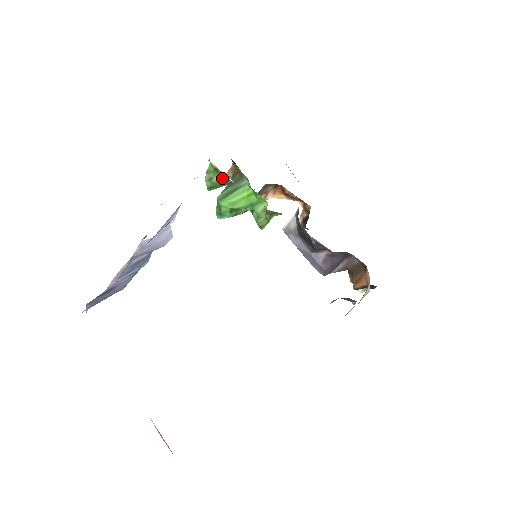
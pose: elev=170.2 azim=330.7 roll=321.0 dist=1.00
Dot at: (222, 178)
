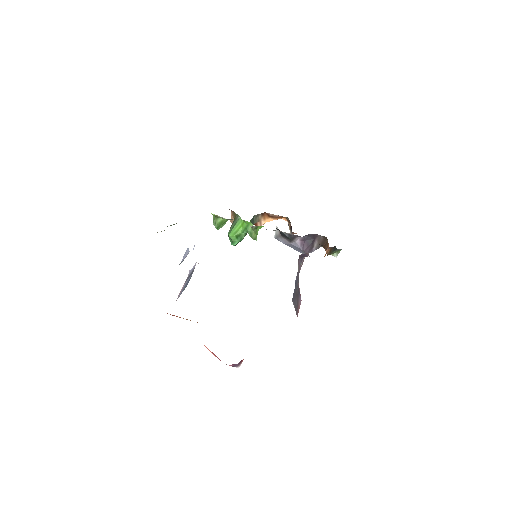
Dot at: (221, 219)
